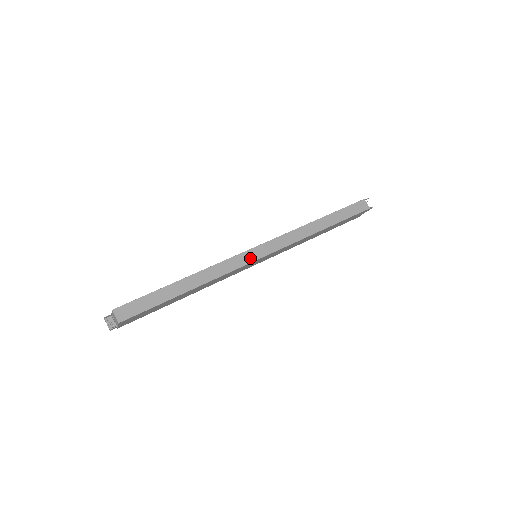
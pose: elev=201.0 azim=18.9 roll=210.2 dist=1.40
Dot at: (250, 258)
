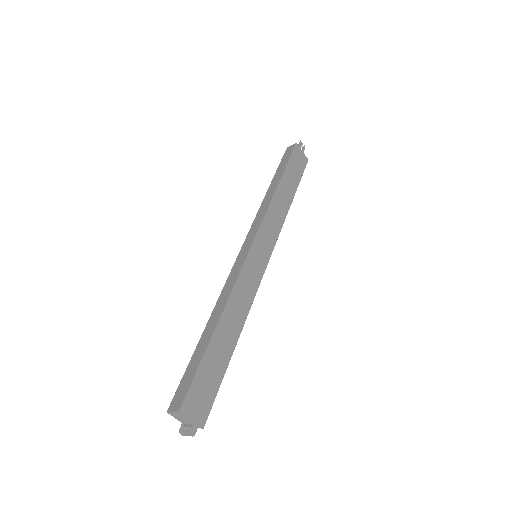
Dot at: (243, 257)
